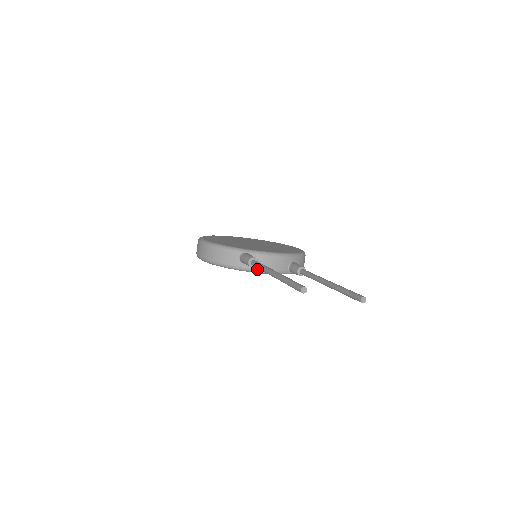
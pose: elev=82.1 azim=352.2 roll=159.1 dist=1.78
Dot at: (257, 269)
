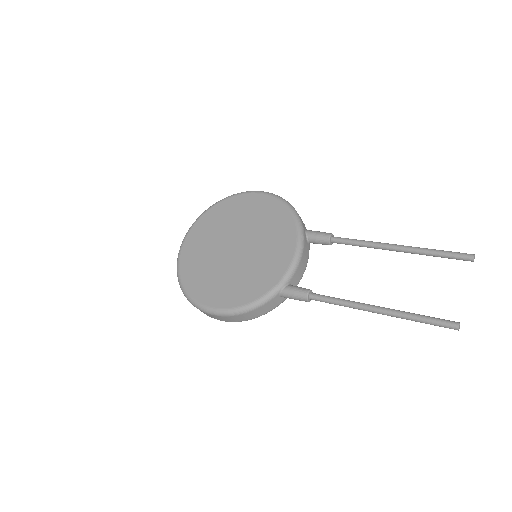
Dot at: (298, 283)
